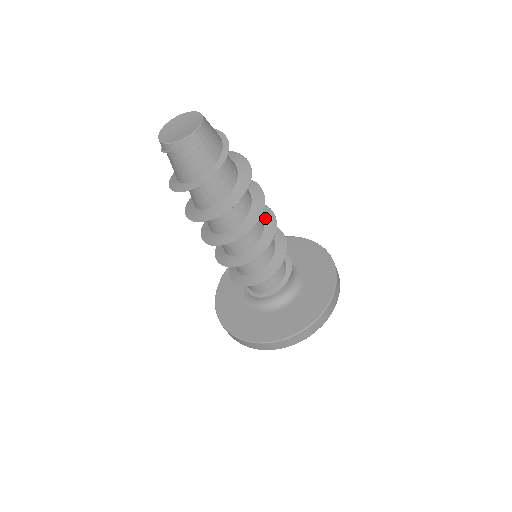
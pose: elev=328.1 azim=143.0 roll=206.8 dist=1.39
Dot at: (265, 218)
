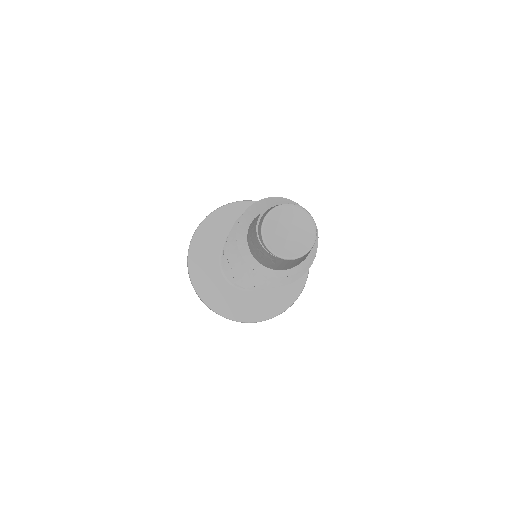
Dot at: occluded
